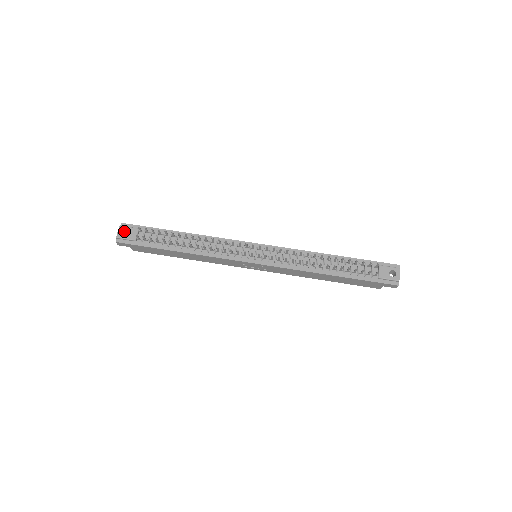
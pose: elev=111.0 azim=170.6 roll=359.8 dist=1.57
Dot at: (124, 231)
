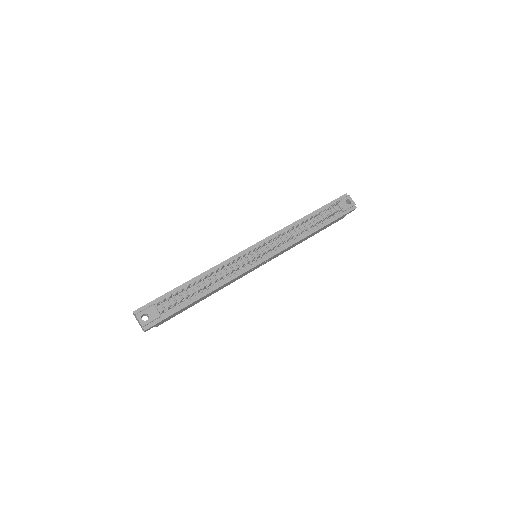
Dot at: (141, 317)
